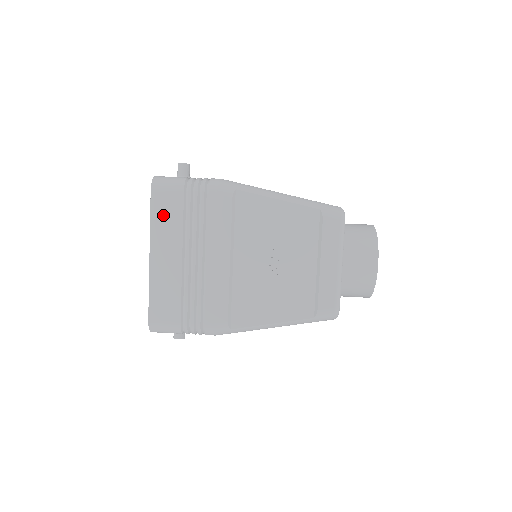
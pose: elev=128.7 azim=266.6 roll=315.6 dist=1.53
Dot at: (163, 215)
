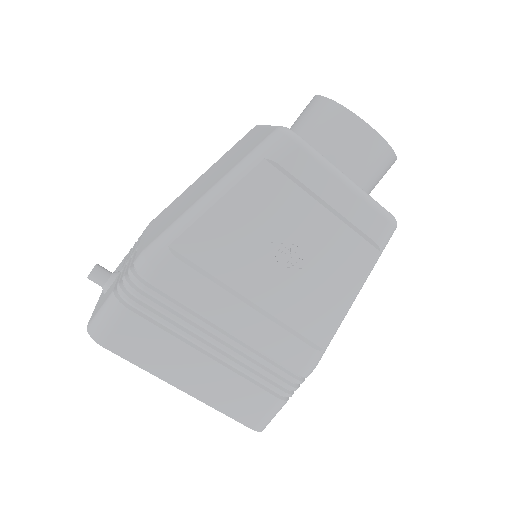
Dot at: (143, 350)
